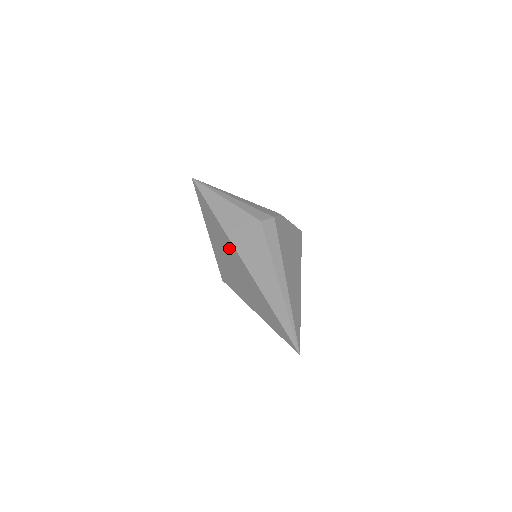
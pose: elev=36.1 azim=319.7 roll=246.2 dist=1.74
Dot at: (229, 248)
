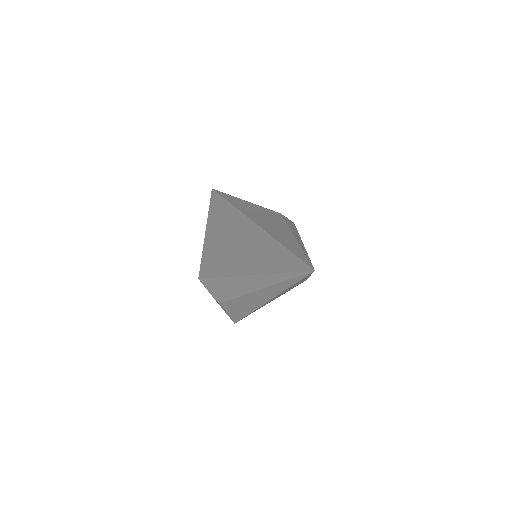
Dot at: (235, 222)
